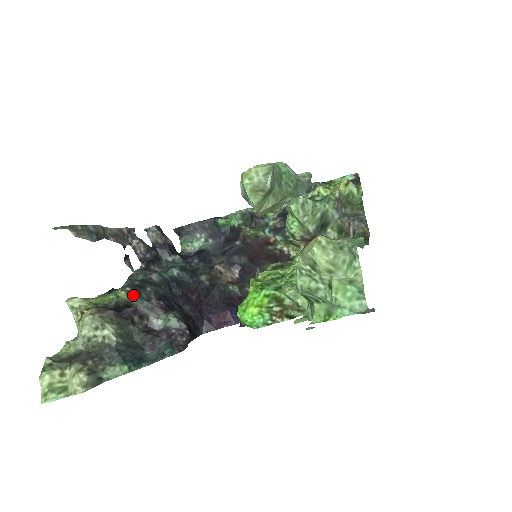
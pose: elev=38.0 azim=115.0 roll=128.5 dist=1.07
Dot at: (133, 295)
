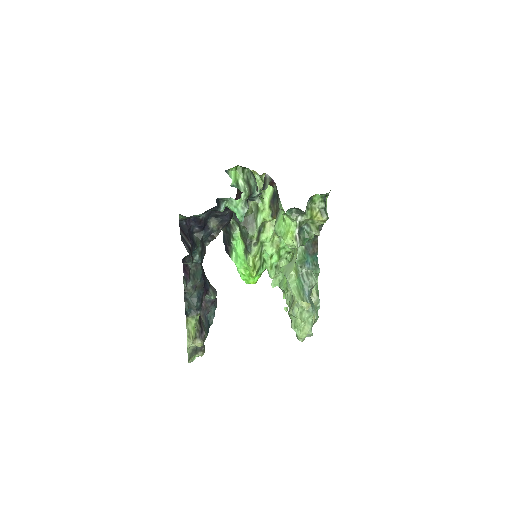
Dot at: occluded
